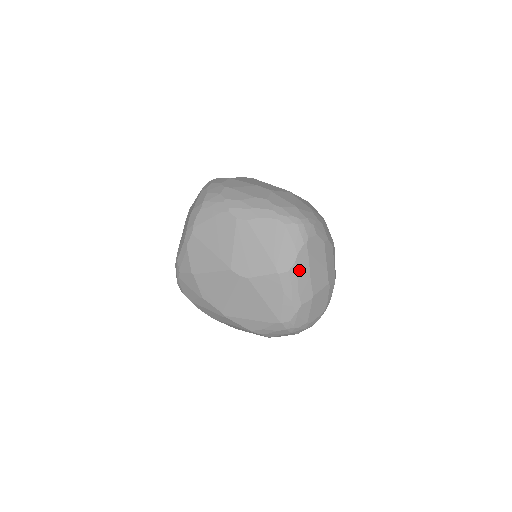
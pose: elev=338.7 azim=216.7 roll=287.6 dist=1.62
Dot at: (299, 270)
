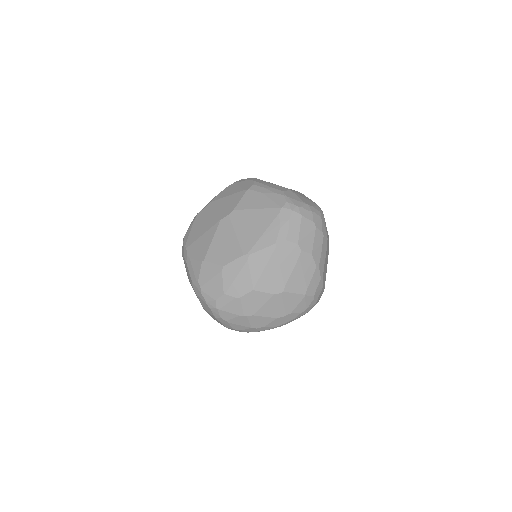
Dot at: (261, 183)
